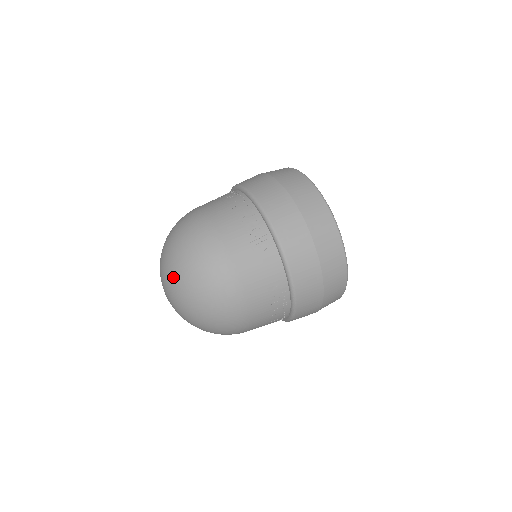
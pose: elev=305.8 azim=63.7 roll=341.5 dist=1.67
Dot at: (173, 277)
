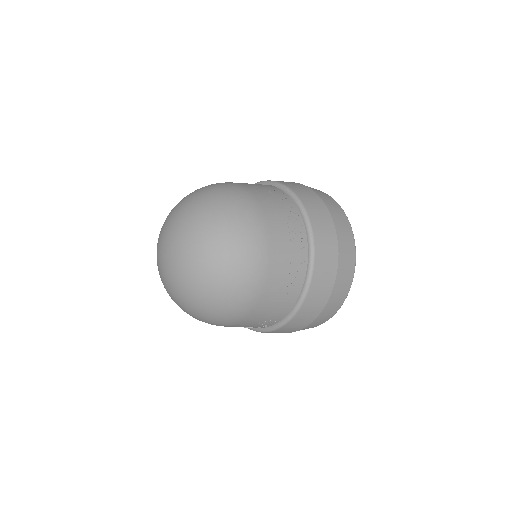
Dot at: (172, 212)
